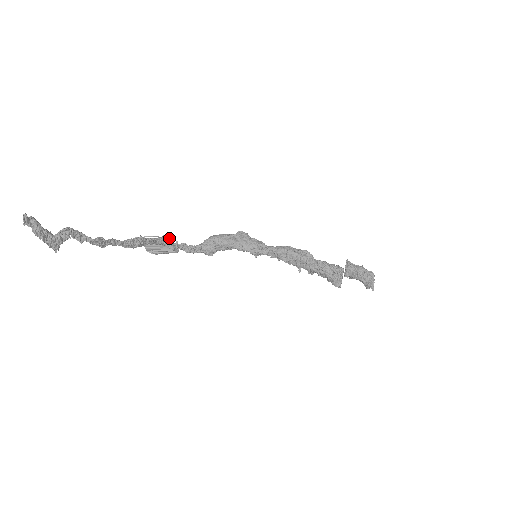
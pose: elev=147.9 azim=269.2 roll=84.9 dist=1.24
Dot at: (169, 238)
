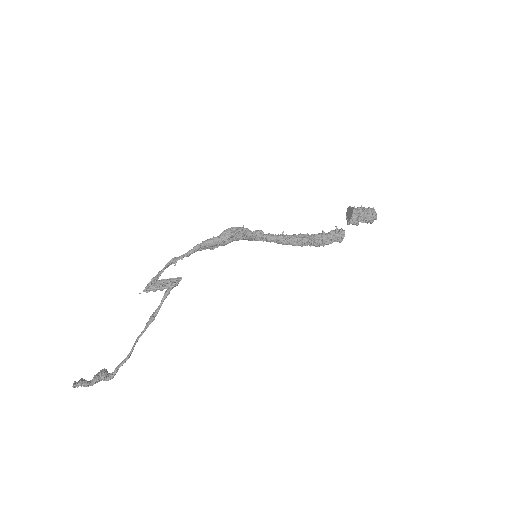
Dot at: occluded
